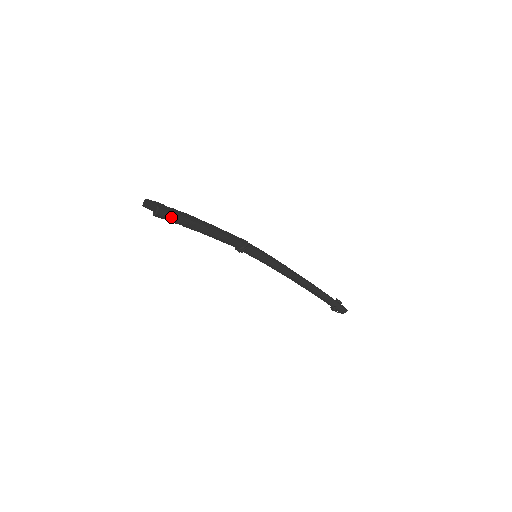
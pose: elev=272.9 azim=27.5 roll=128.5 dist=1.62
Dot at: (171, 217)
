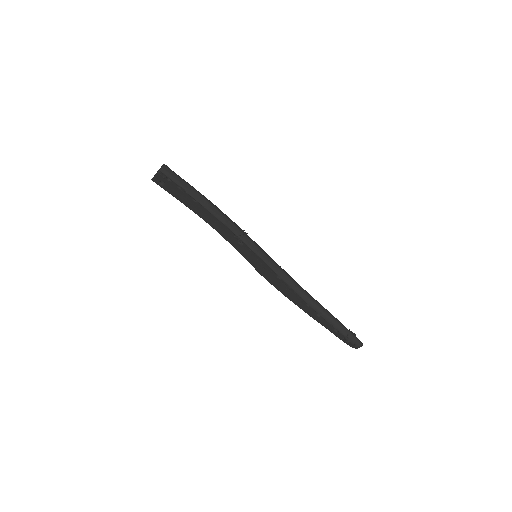
Dot at: (175, 177)
